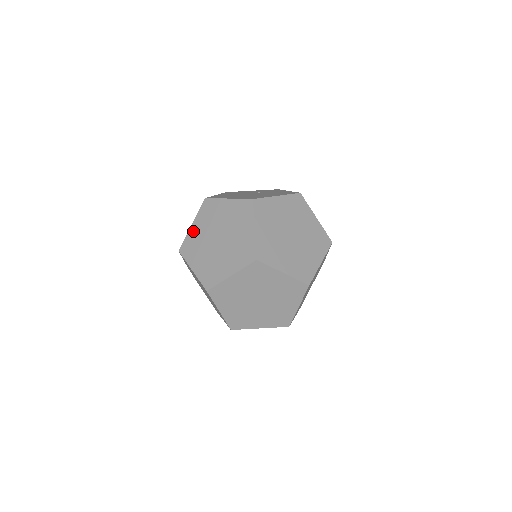
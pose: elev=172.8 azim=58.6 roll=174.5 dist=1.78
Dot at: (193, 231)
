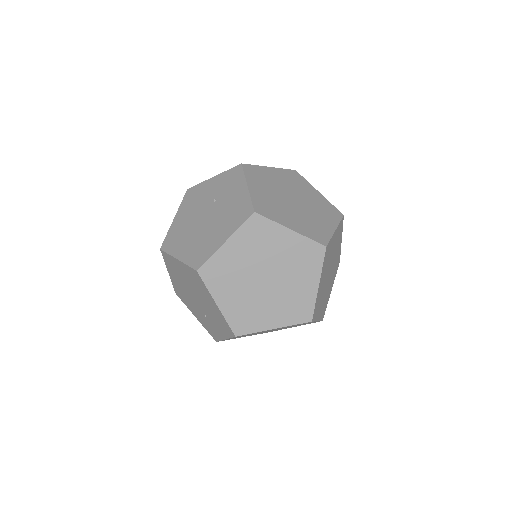
Dot at: (173, 280)
